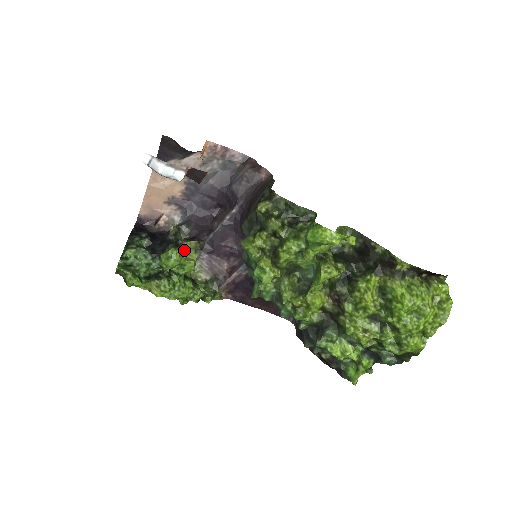
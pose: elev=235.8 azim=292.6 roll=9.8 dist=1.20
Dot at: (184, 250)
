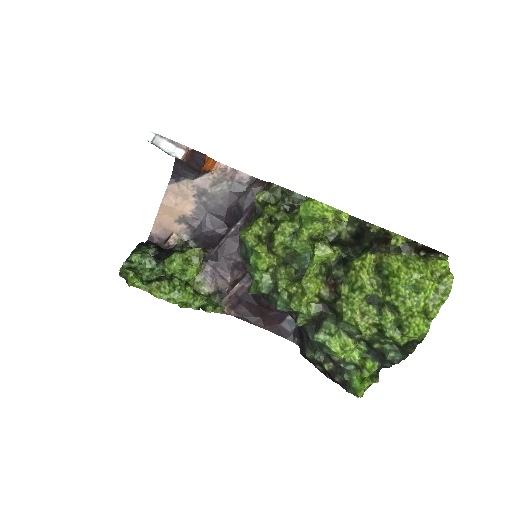
Dot at: (188, 256)
